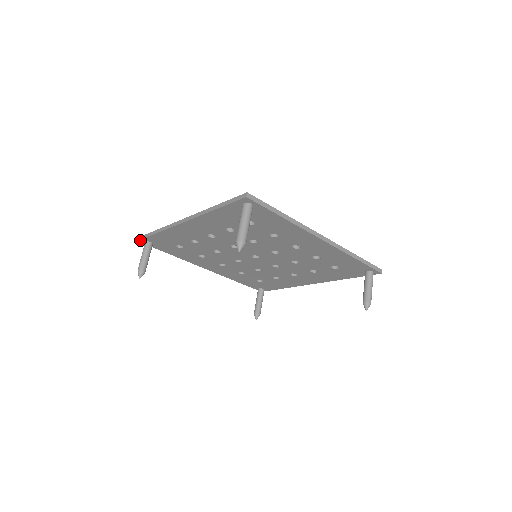
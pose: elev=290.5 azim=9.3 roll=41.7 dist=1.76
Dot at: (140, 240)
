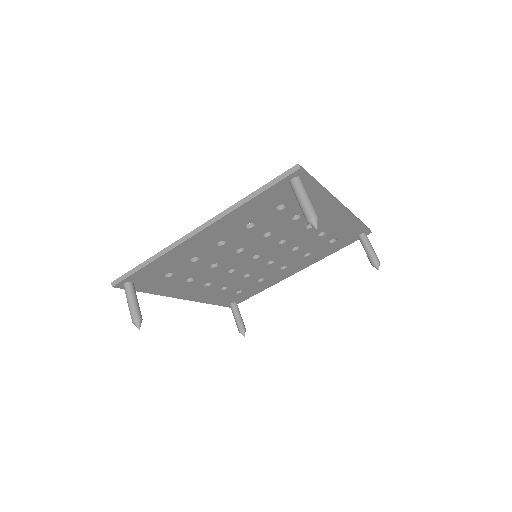
Dot at: (117, 284)
